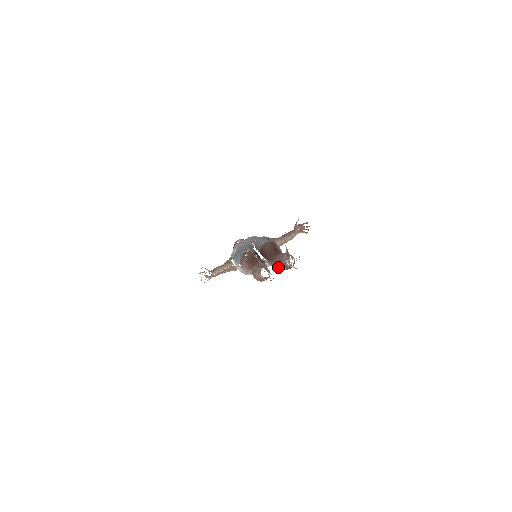
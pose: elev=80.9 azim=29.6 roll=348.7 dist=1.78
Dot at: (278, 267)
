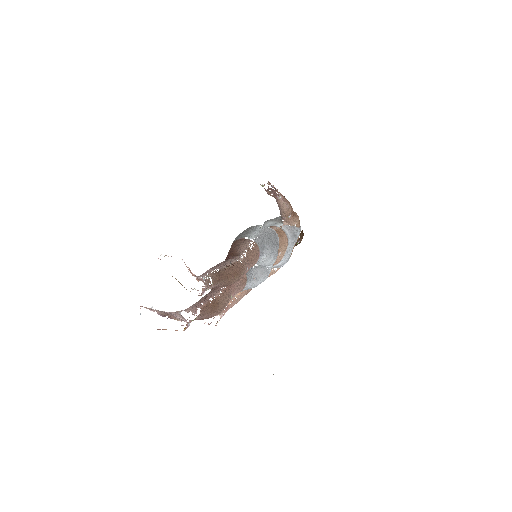
Dot at: occluded
